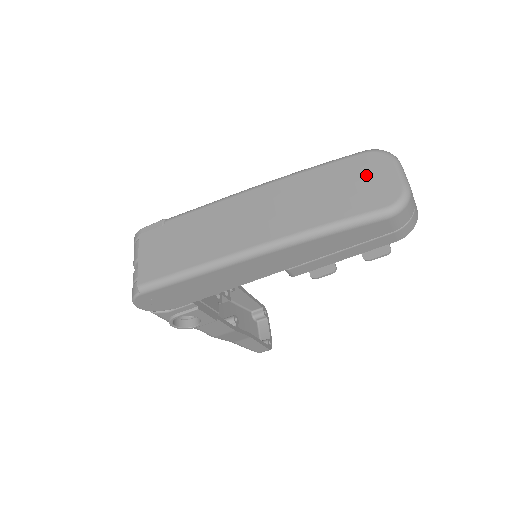
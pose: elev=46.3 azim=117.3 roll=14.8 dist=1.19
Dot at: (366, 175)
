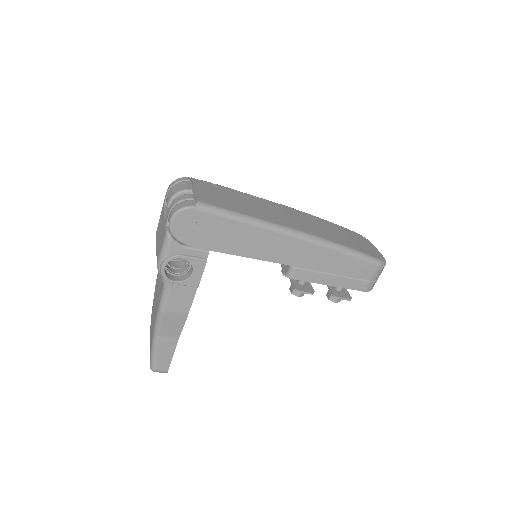
Dot at: (361, 241)
